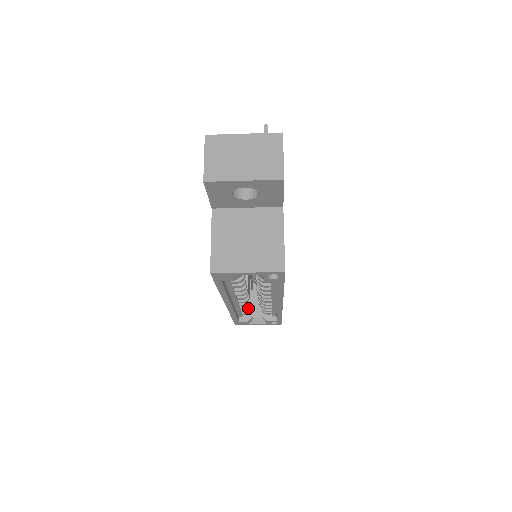
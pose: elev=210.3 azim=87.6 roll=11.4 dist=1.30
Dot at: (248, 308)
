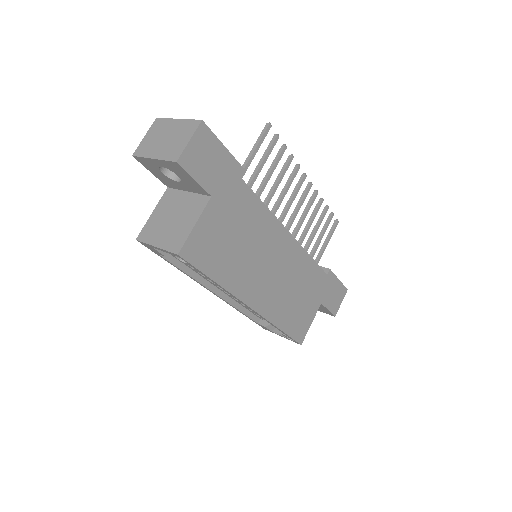
Dot at: occluded
